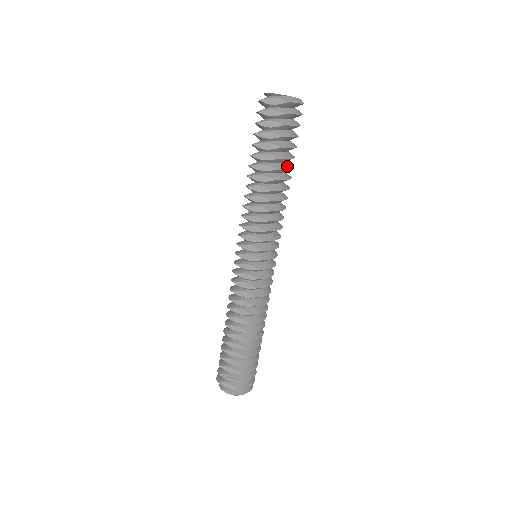
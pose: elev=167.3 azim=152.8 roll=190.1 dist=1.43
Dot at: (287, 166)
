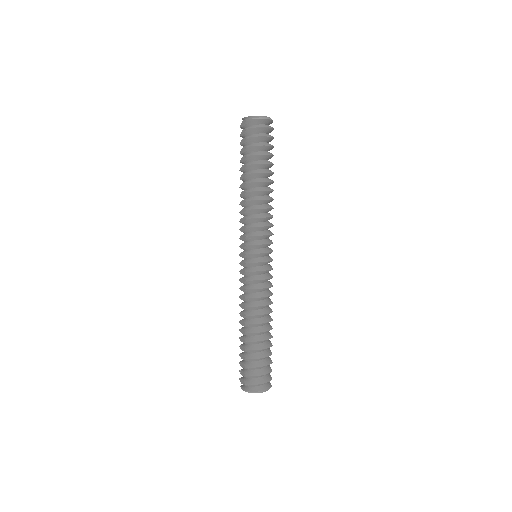
Dot at: (259, 171)
